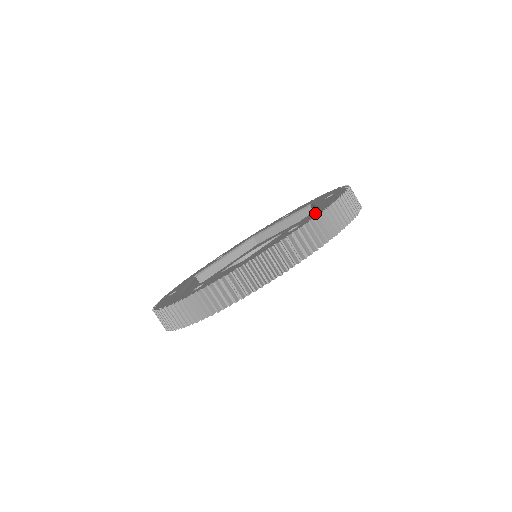
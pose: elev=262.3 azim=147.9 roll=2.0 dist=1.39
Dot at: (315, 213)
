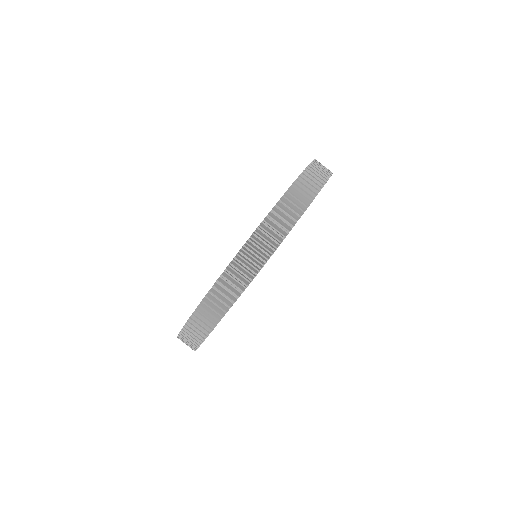
Dot at: occluded
